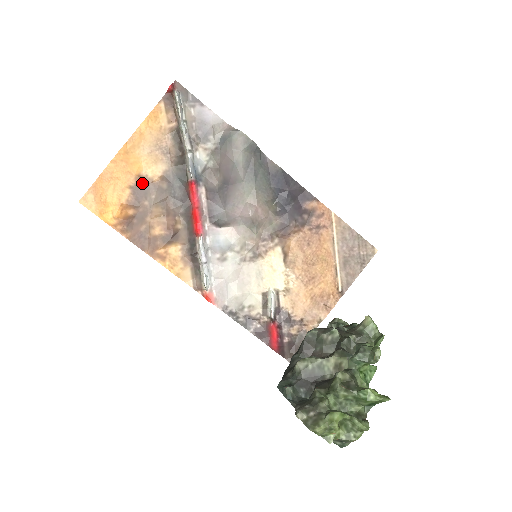
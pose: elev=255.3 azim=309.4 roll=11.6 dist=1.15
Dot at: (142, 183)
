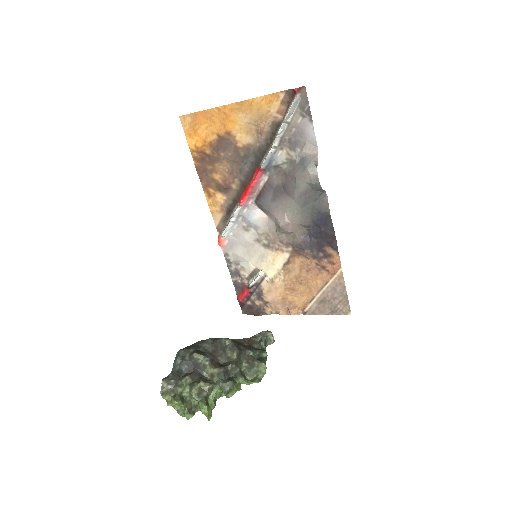
Dot at: (228, 139)
